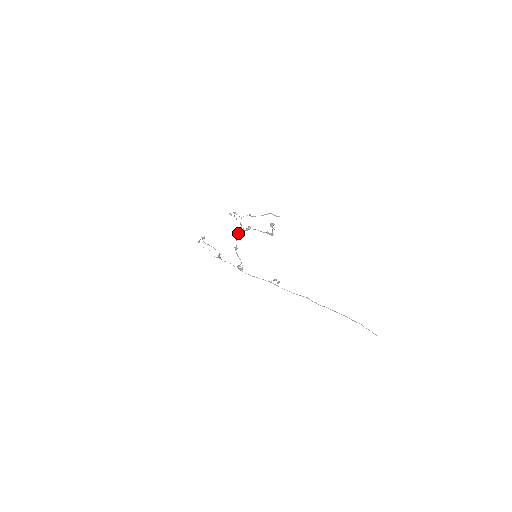
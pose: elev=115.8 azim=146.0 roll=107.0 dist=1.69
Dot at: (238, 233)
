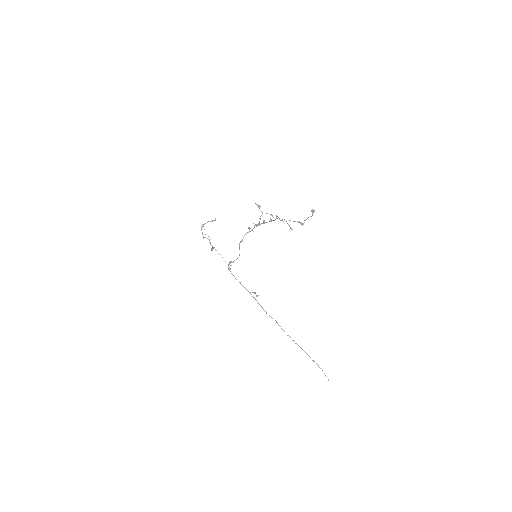
Dot at: (254, 225)
